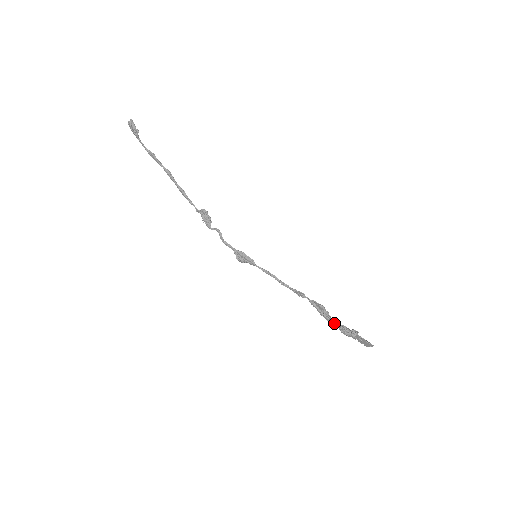
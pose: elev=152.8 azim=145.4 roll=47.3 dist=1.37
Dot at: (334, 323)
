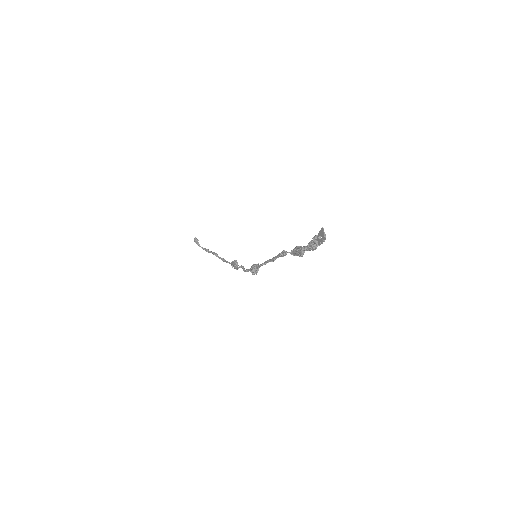
Dot at: (304, 249)
